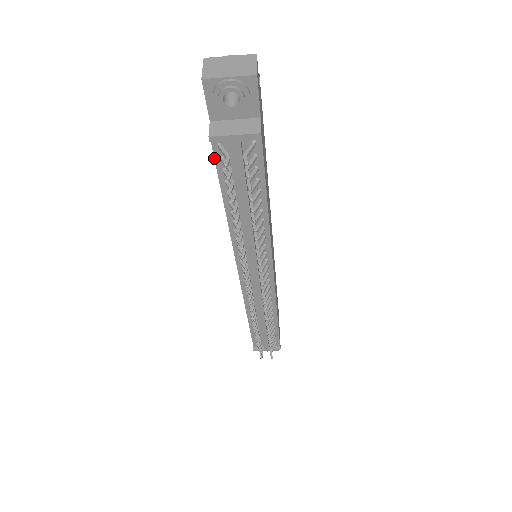
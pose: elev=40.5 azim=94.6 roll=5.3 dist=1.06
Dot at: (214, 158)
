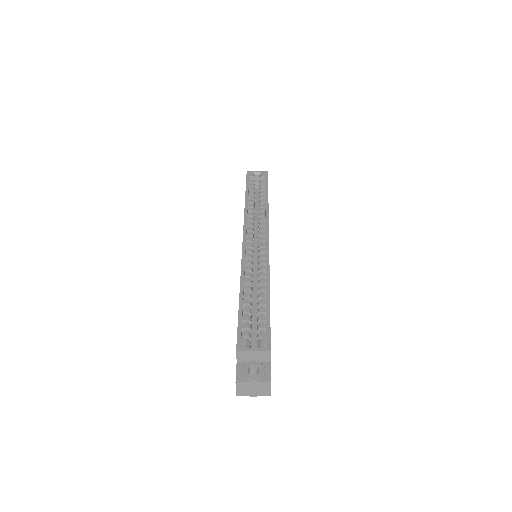
Dot at: occluded
